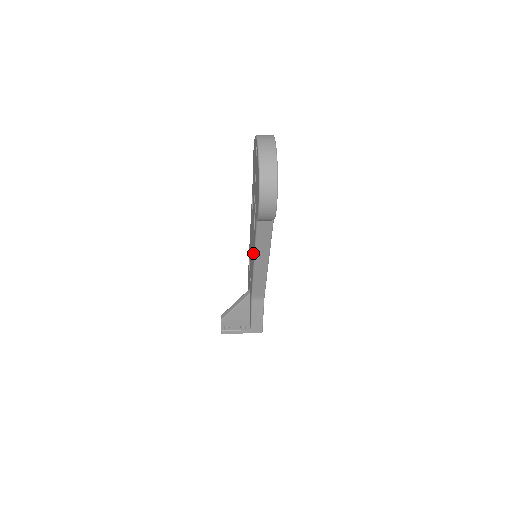
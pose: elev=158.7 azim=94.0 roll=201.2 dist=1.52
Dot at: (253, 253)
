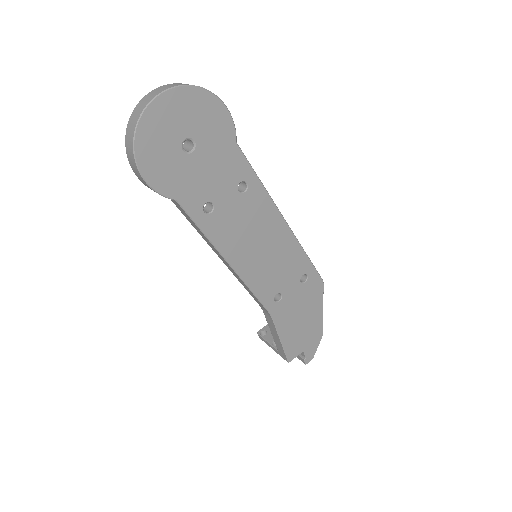
Dot at: occluded
